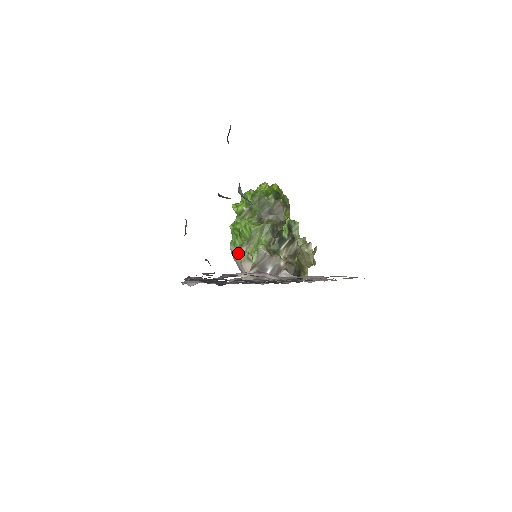
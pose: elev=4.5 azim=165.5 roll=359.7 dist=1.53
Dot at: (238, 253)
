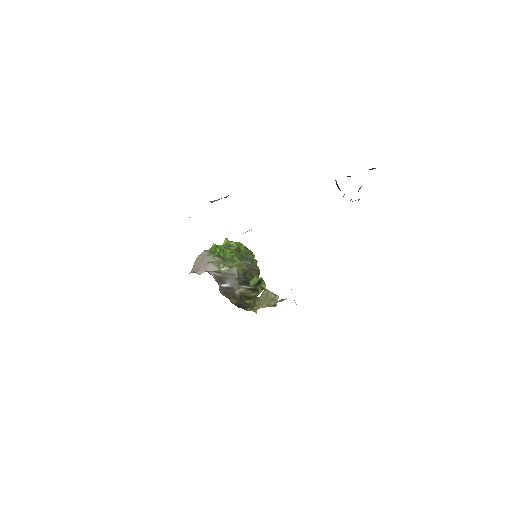
Dot at: (212, 257)
